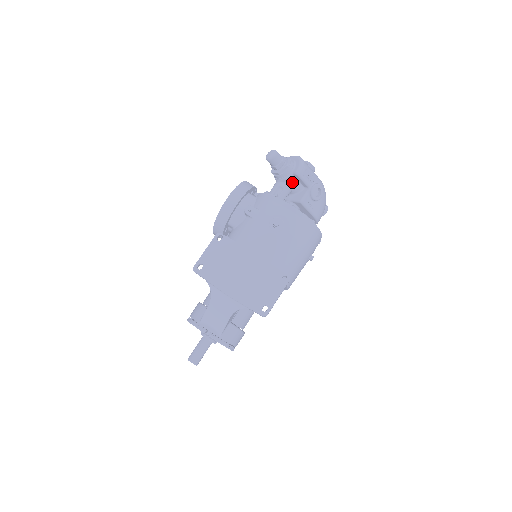
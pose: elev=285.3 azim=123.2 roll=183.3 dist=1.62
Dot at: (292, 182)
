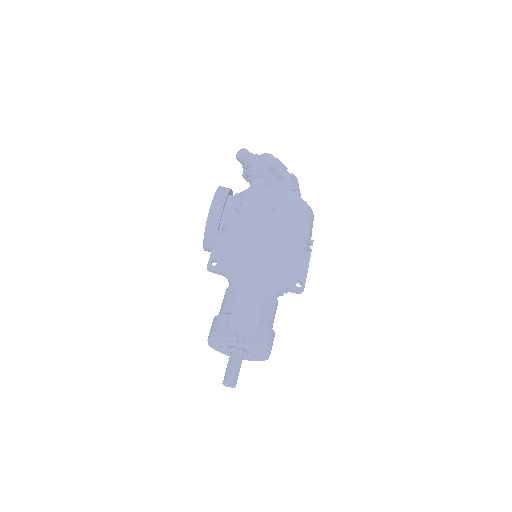
Dot at: (268, 176)
